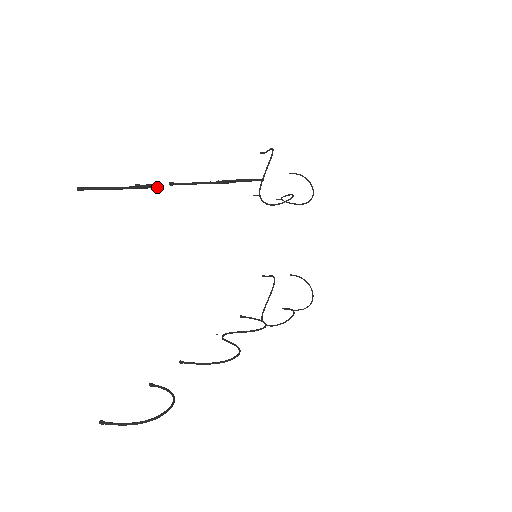
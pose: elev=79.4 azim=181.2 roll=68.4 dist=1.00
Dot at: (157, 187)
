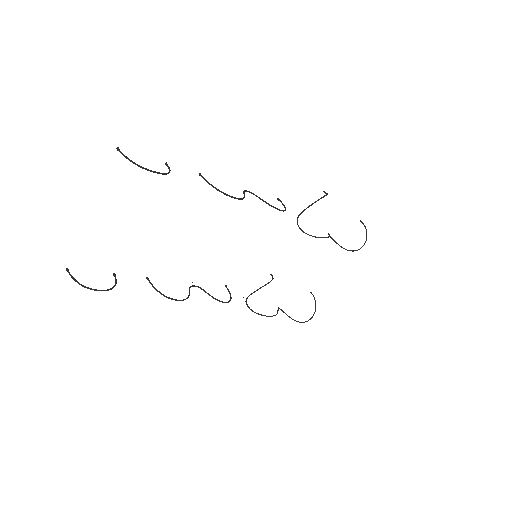
Dot at: (157, 173)
